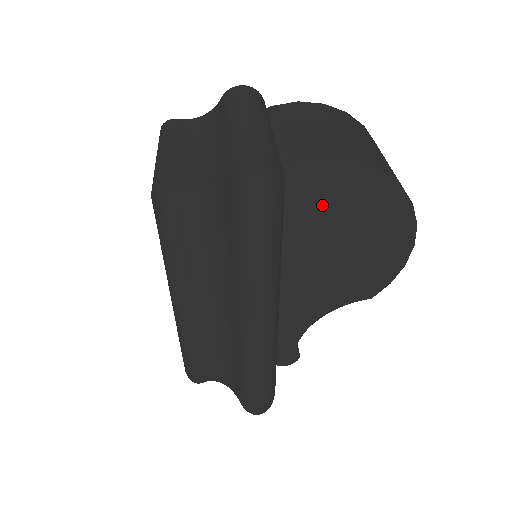
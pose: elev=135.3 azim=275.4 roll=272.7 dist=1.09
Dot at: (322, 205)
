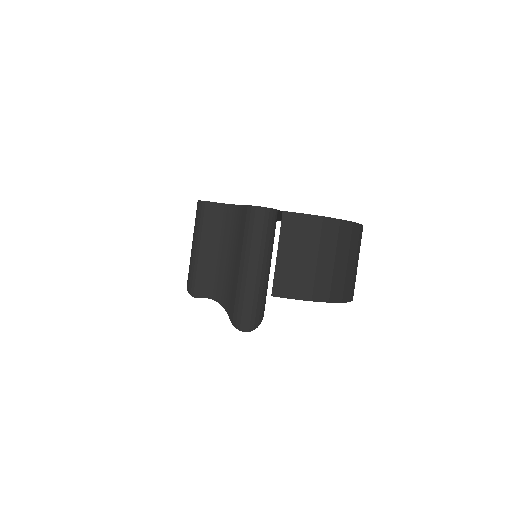
Dot at: occluded
